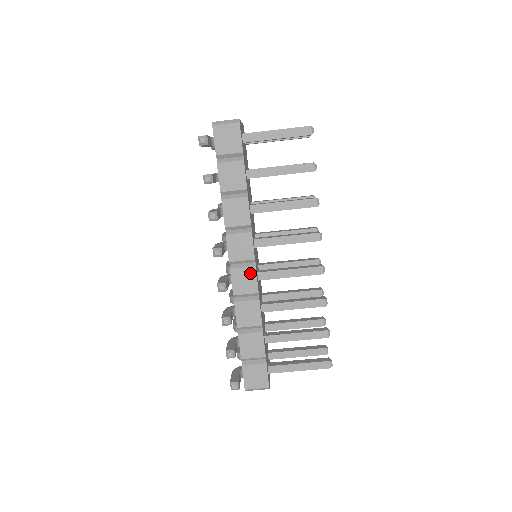
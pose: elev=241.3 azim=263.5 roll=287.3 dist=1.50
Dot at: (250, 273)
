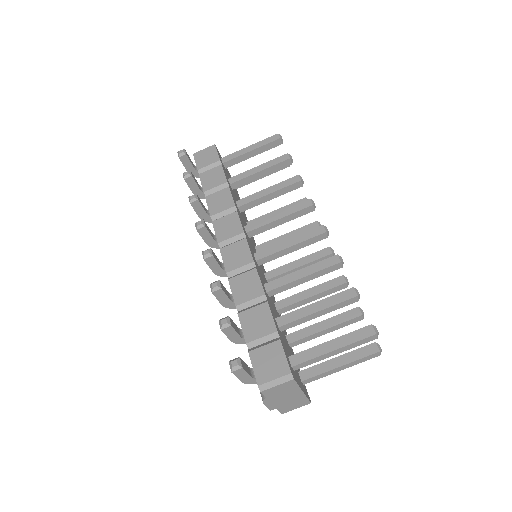
Dot at: (241, 246)
